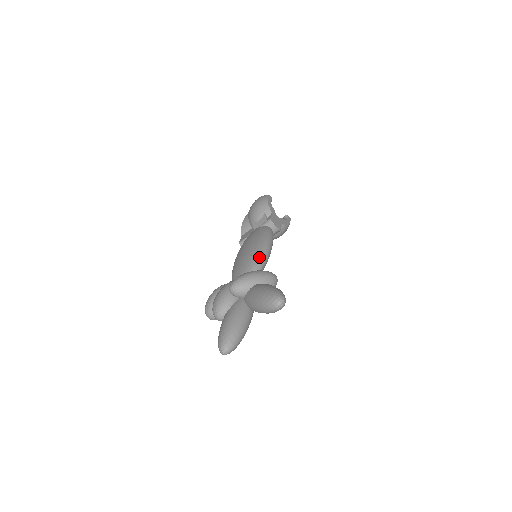
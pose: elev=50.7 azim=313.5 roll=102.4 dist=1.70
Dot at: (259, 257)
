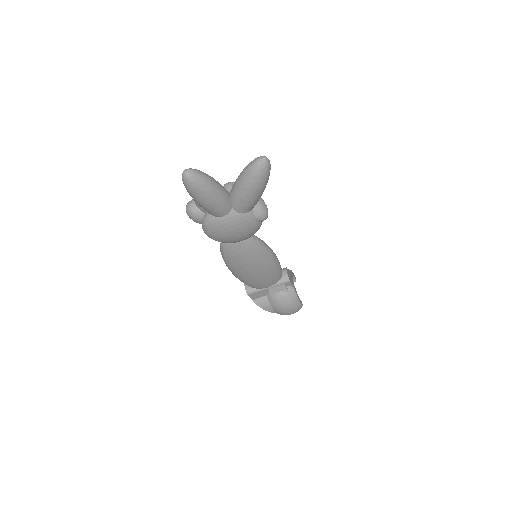
Dot at: occluded
